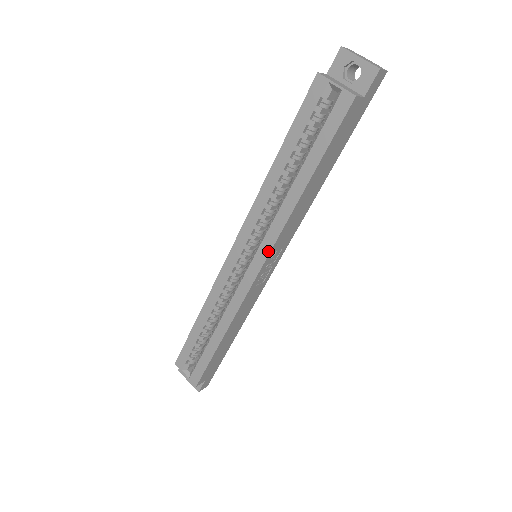
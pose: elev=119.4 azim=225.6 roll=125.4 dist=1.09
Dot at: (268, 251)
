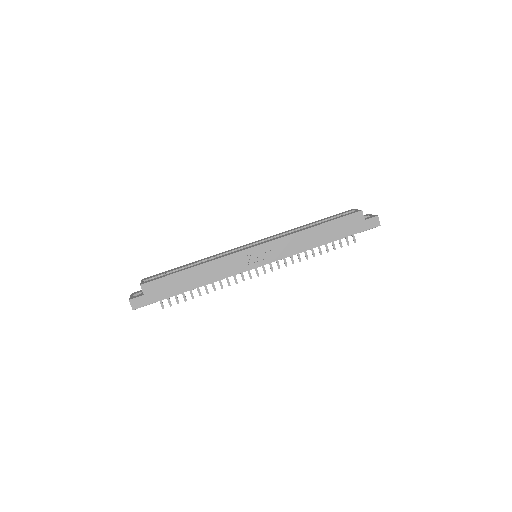
Dot at: (270, 241)
